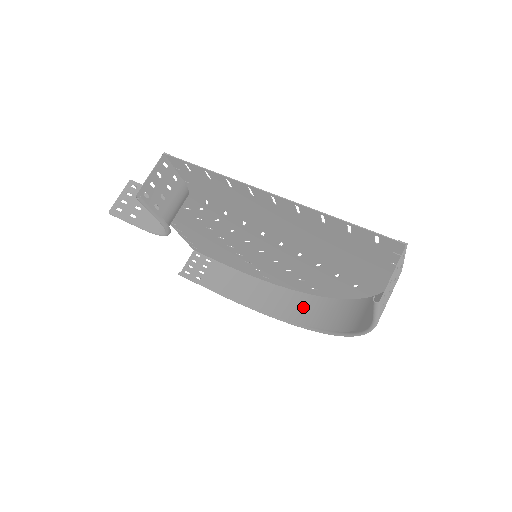
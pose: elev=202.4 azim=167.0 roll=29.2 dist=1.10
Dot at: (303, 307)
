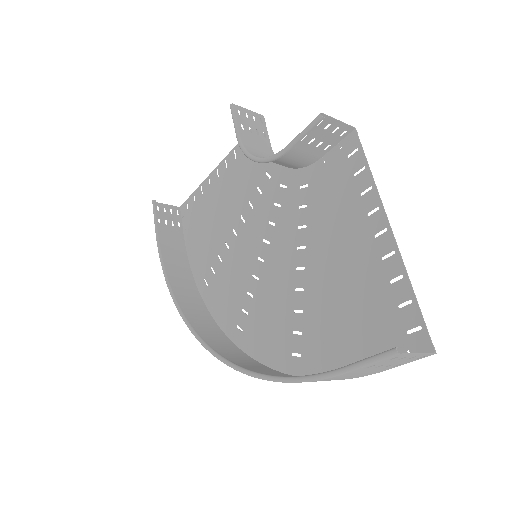
Dot at: (208, 329)
